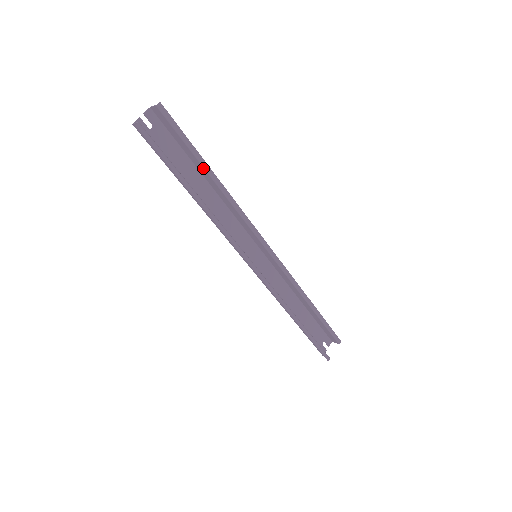
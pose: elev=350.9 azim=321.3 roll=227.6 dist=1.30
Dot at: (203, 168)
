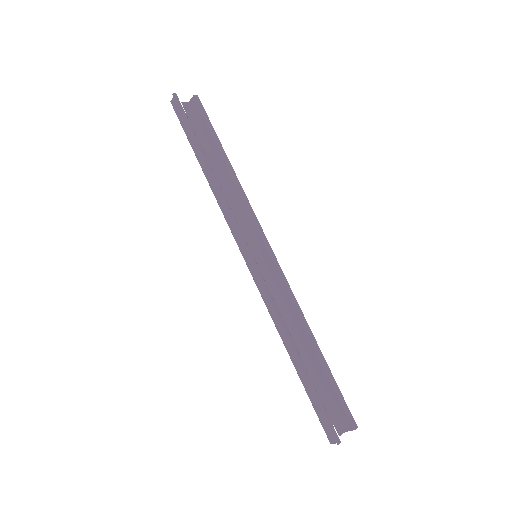
Dot at: (220, 152)
